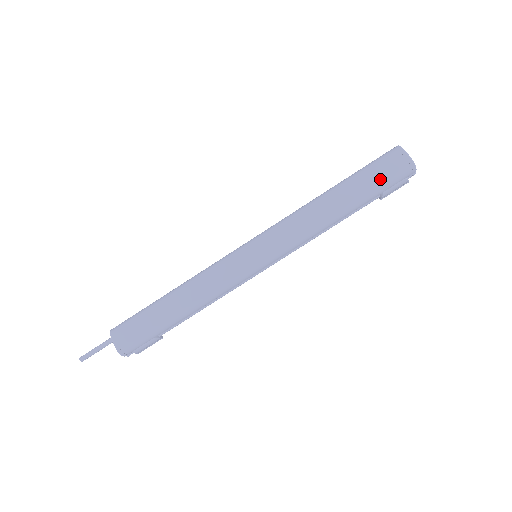
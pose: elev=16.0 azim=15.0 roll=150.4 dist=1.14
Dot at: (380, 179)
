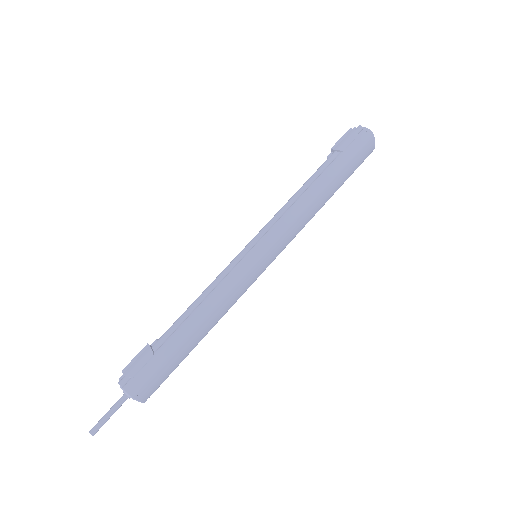
Dot at: occluded
